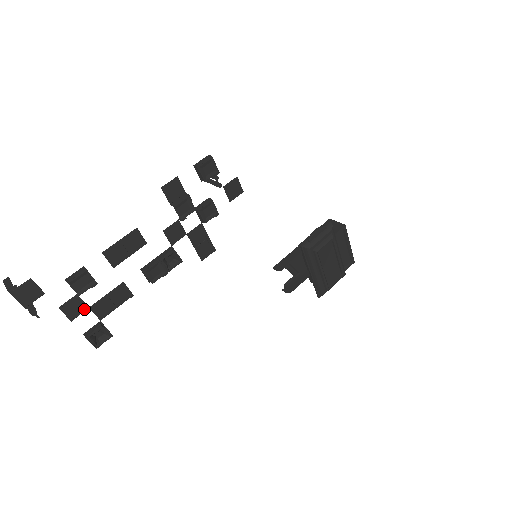
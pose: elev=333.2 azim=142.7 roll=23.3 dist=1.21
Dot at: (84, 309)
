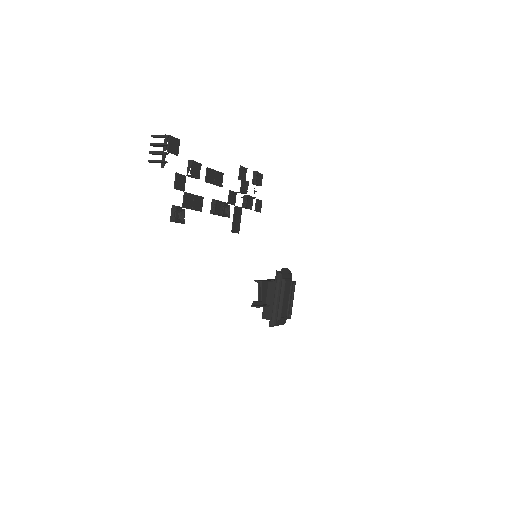
Dot at: (182, 189)
